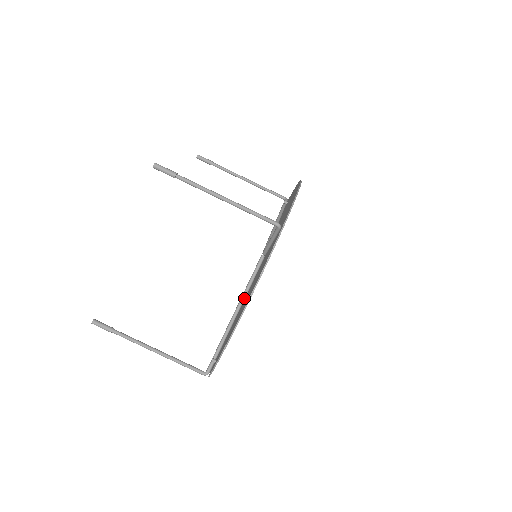
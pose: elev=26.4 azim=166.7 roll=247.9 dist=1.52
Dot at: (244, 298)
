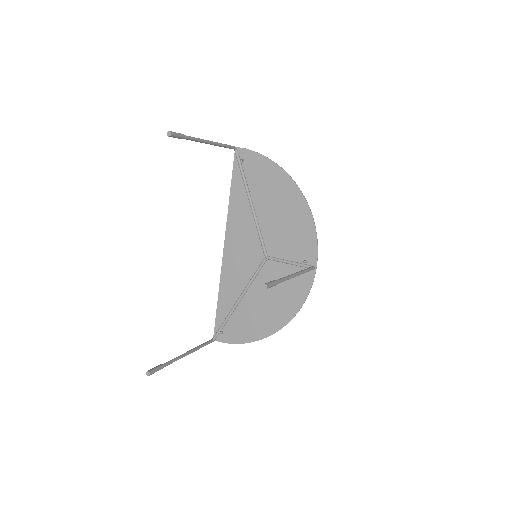
Dot at: (247, 290)
